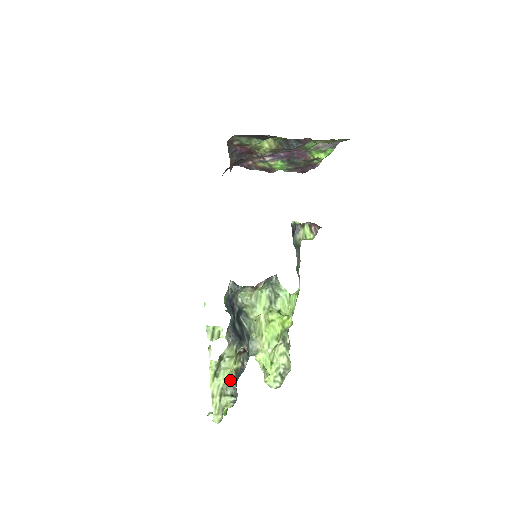
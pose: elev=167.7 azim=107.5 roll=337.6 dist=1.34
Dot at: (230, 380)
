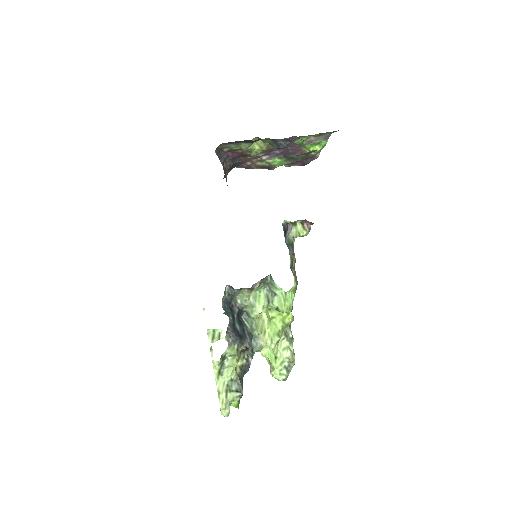
Dot at: (234, 377)
